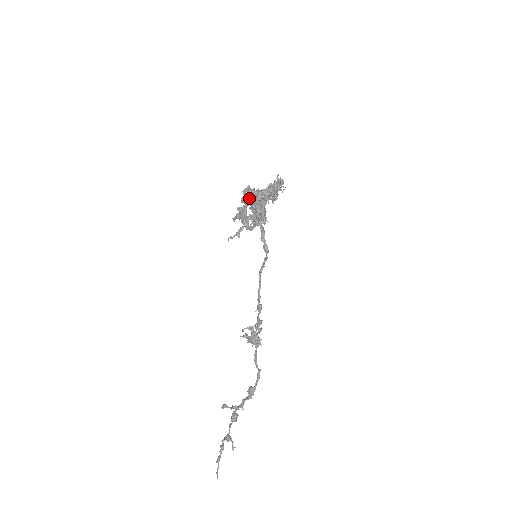
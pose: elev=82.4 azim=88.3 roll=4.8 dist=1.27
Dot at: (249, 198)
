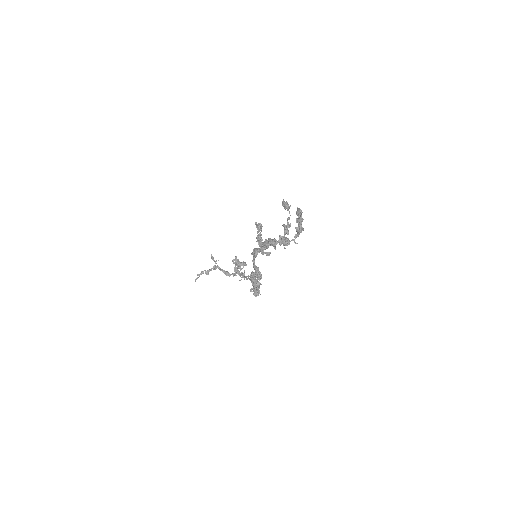
Dot at: (254, 275)
